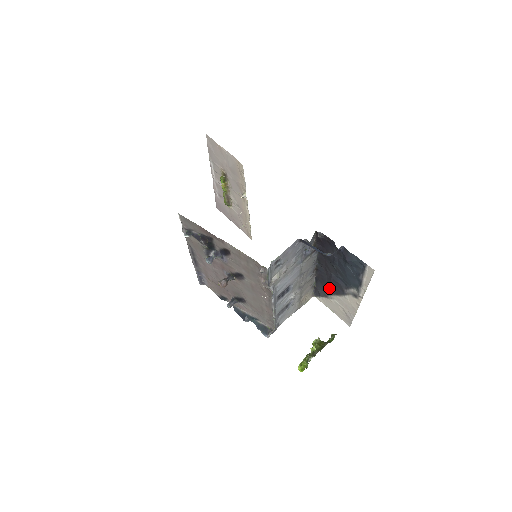
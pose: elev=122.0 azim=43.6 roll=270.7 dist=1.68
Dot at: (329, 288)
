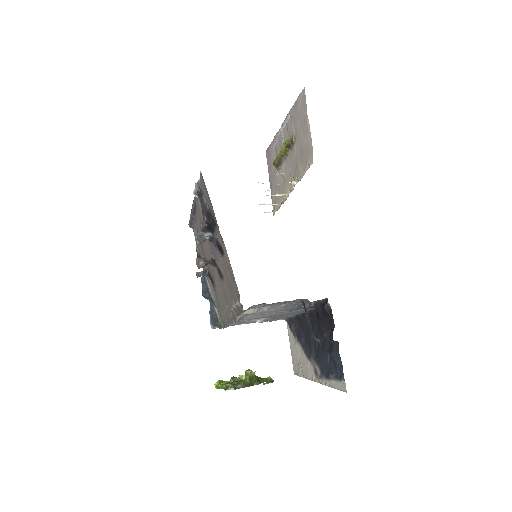
Dot at: (301, 337)
